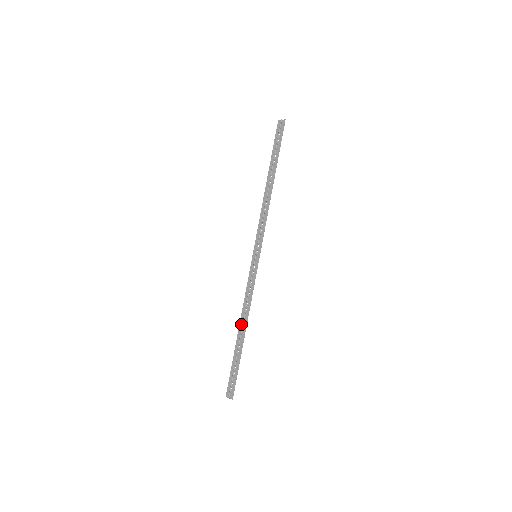
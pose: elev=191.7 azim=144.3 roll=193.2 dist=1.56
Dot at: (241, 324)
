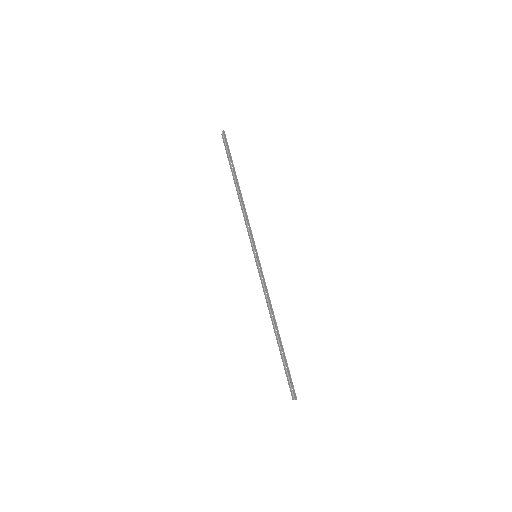
Dot at: (273, 324)
